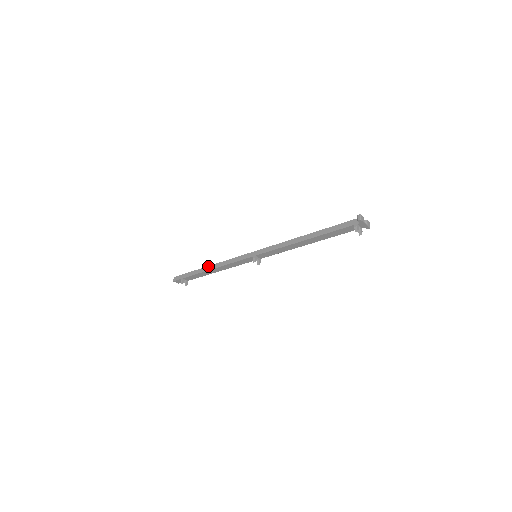
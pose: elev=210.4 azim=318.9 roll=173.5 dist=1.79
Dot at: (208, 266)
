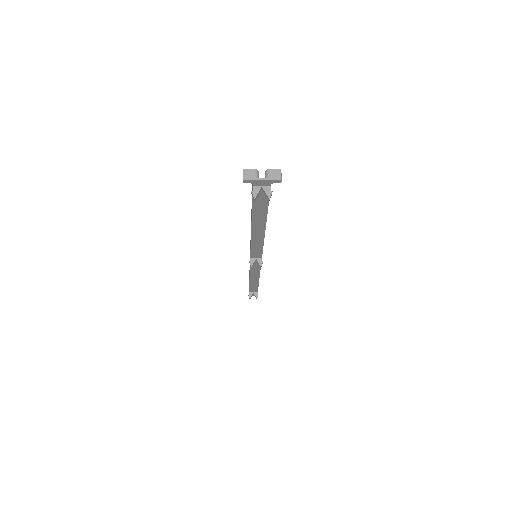
Dot at: occluded
